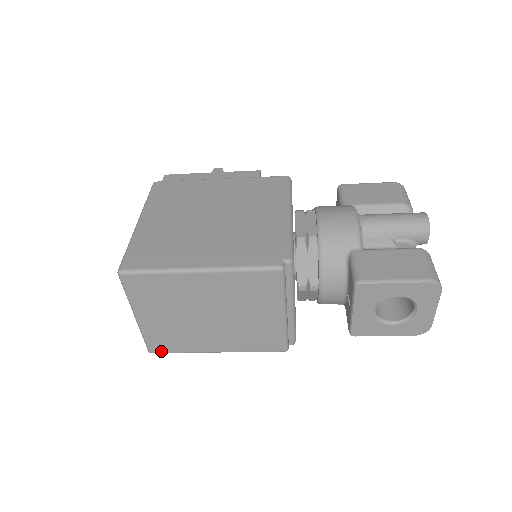
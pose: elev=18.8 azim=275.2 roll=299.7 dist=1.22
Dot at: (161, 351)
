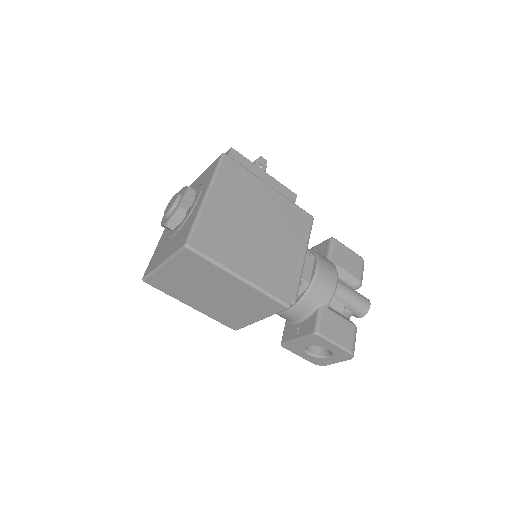
Dot at: (153, 285)
